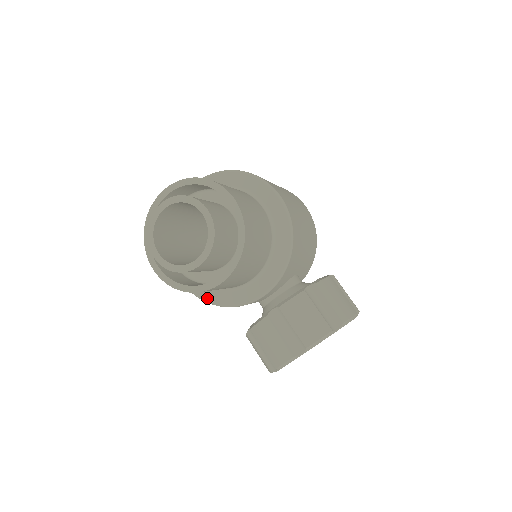
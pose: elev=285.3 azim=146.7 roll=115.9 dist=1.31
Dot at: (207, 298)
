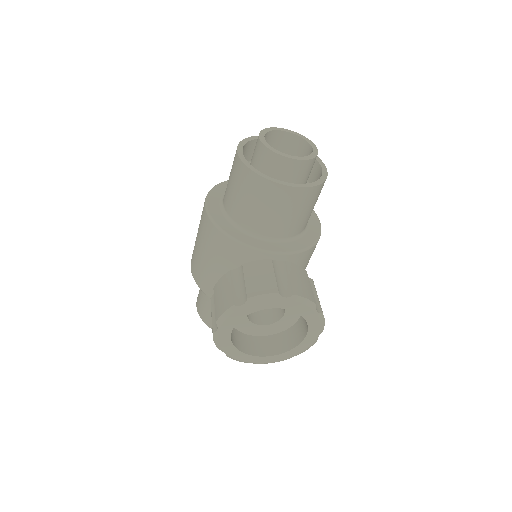
Dot at: (221, 226)
